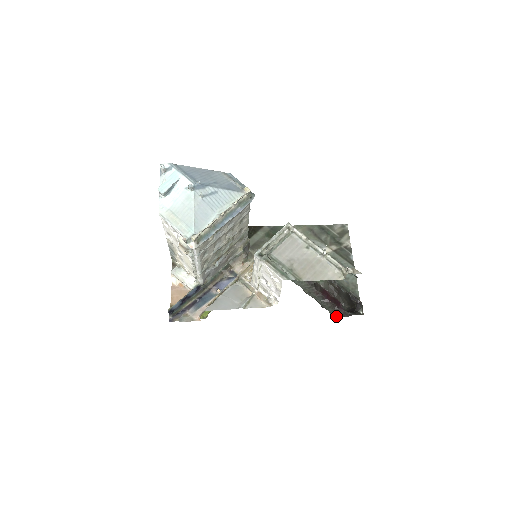
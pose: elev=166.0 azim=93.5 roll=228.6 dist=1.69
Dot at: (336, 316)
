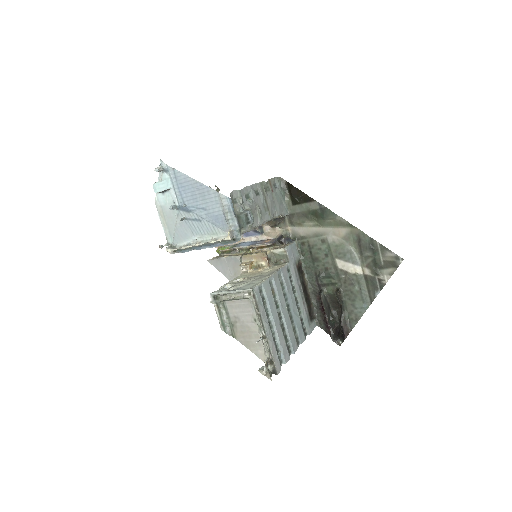
Dot at: (320, 327)
